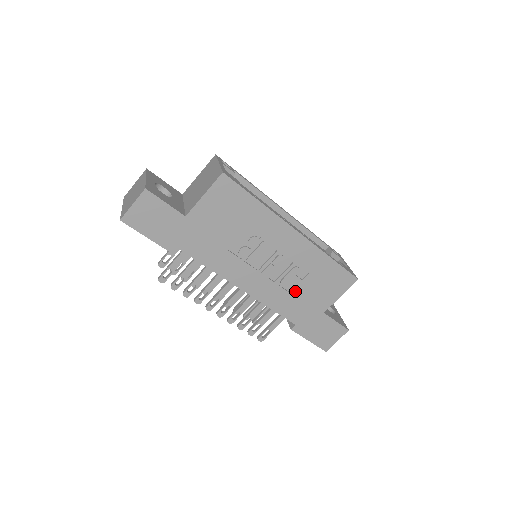
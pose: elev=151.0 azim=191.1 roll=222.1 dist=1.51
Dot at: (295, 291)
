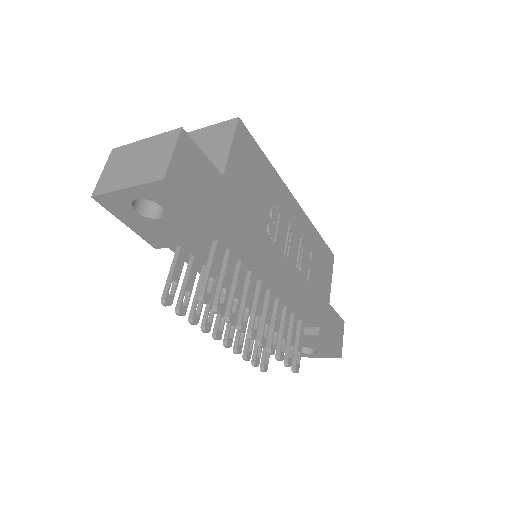
Dot at: (310, 279)
